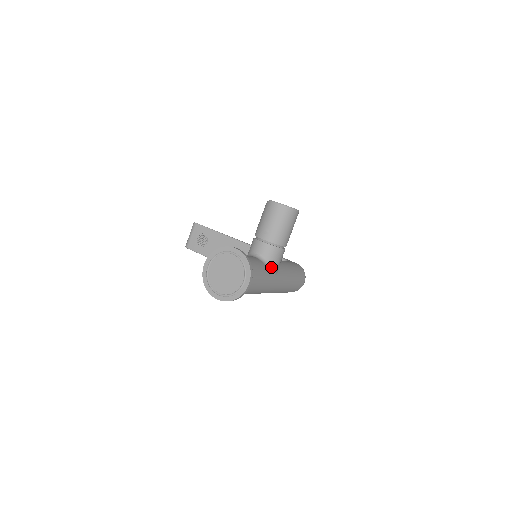
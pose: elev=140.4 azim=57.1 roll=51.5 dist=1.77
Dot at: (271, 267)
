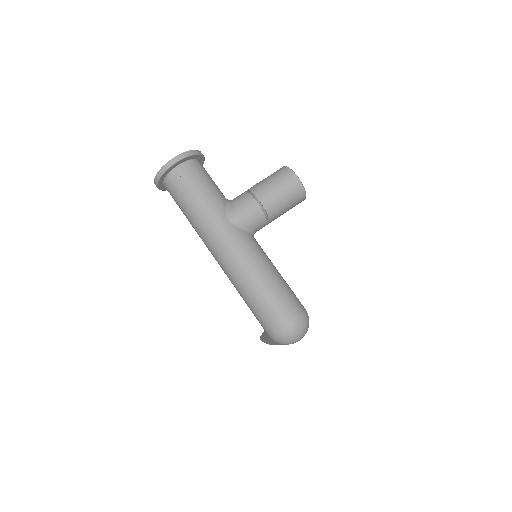
Dot at: (230, 208)
